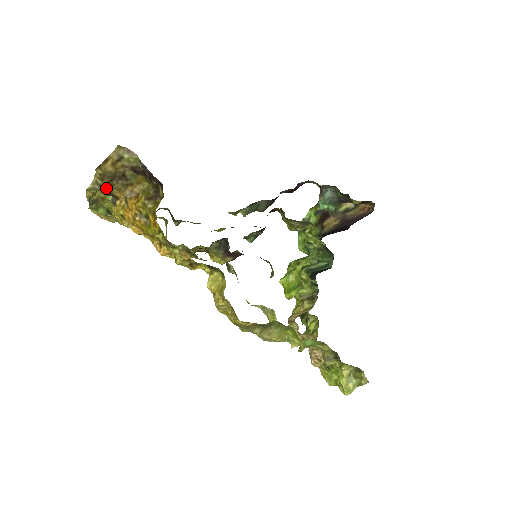
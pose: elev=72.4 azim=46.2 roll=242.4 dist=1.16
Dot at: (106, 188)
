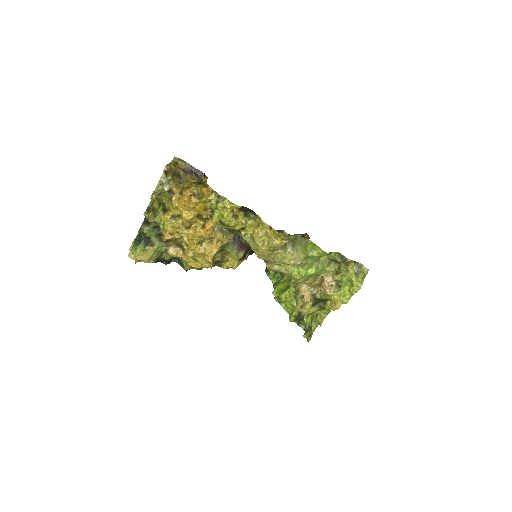
Dot at: (168, 184)
